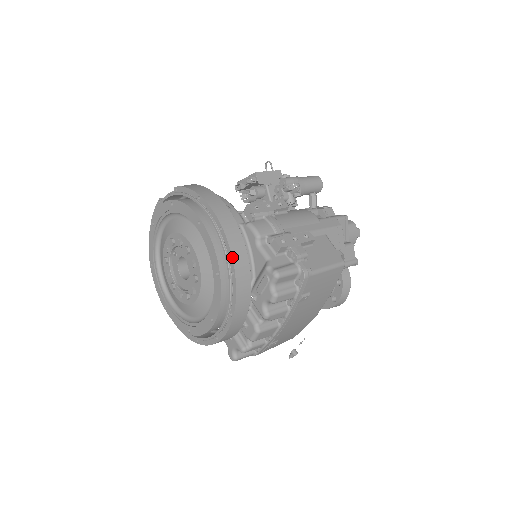
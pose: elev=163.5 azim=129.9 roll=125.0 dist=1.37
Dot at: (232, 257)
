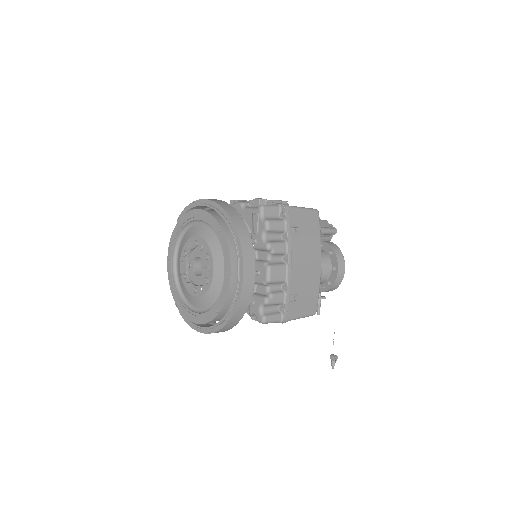
Dot at: (225, 211)
